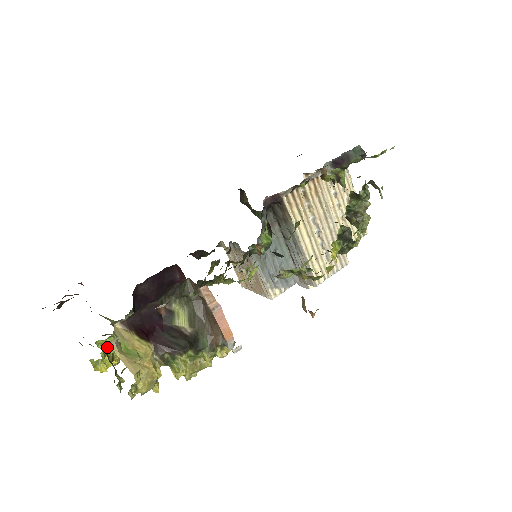
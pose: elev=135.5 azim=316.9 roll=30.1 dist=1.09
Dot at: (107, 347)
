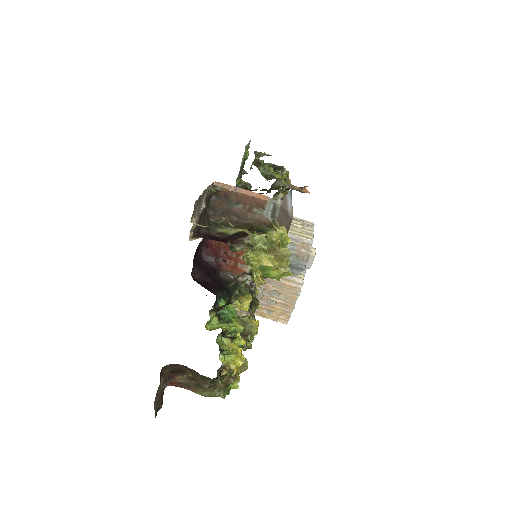
Dot at: (218, 328)
